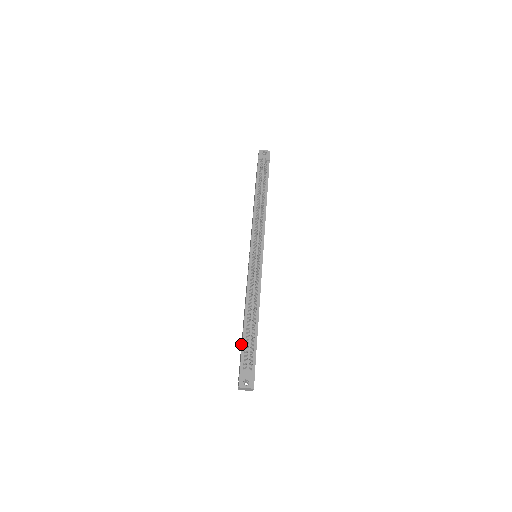
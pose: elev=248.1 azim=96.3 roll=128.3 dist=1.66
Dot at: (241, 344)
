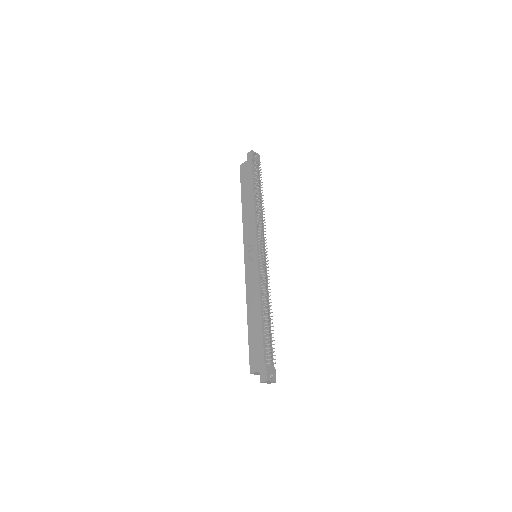
Dot at: (251, 339)
